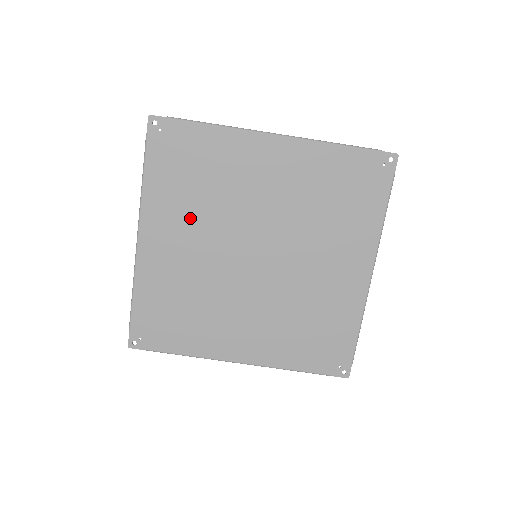
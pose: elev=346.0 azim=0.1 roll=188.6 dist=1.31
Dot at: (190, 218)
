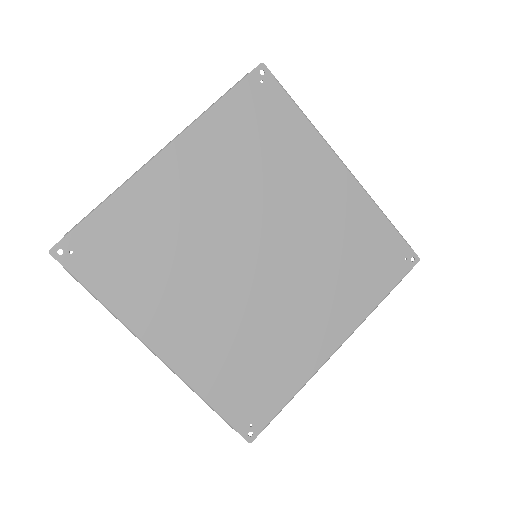
Dot at: (176, 289)
